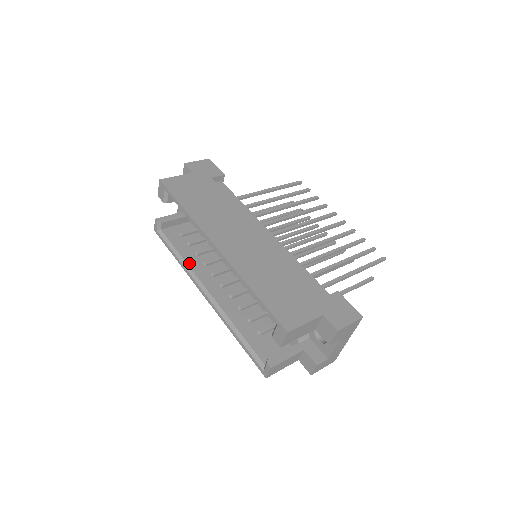
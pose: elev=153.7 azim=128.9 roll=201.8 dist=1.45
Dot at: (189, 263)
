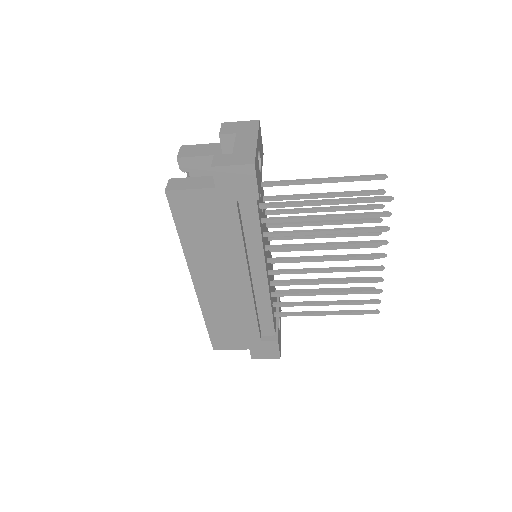
Dot at: occluded
